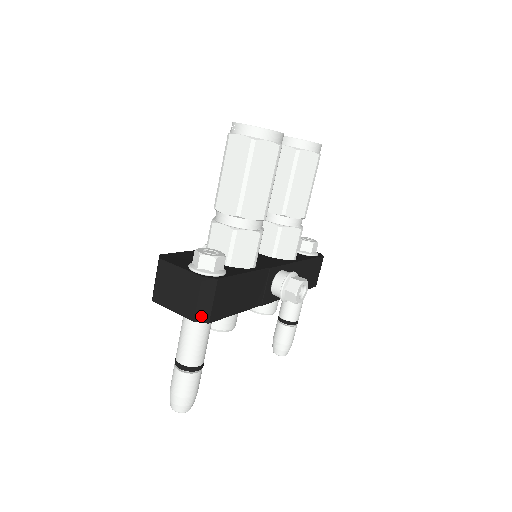
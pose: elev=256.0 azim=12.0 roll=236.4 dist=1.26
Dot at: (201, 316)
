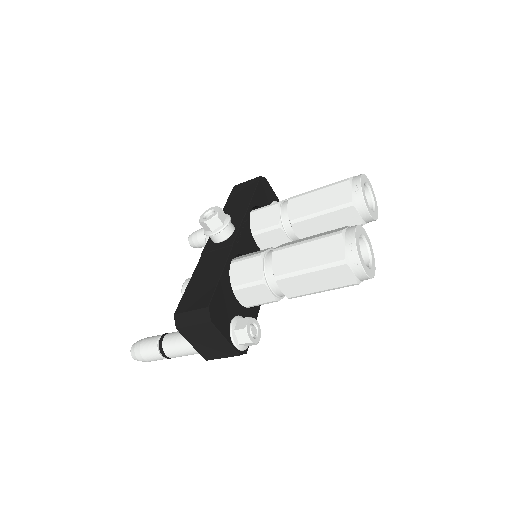
Dot at: occluded
